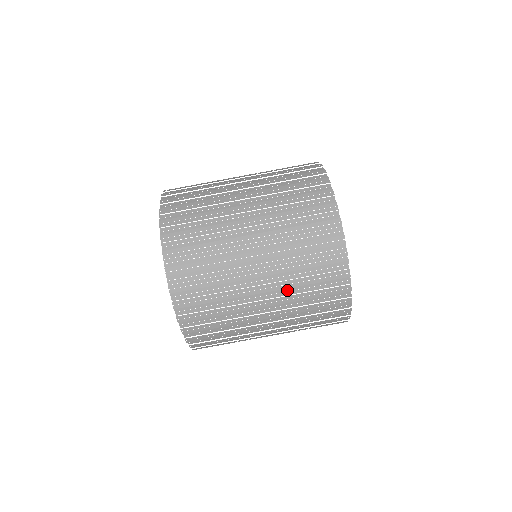
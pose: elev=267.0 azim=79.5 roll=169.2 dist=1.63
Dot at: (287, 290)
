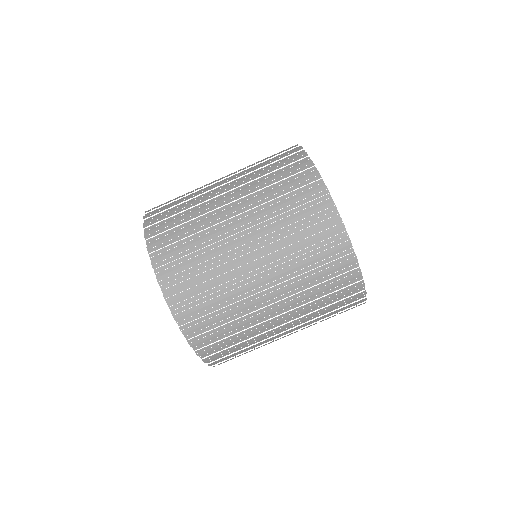
Dot at: (309, 323)
